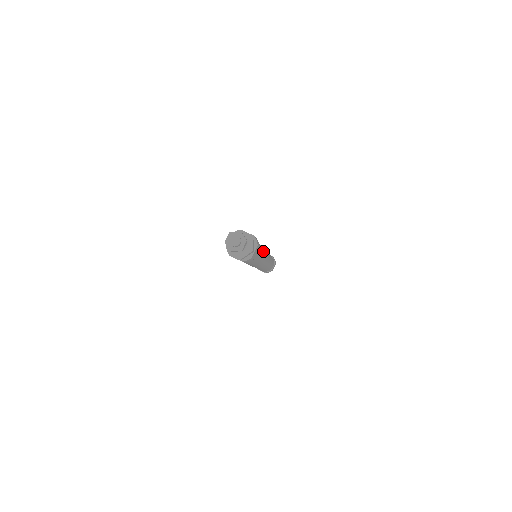
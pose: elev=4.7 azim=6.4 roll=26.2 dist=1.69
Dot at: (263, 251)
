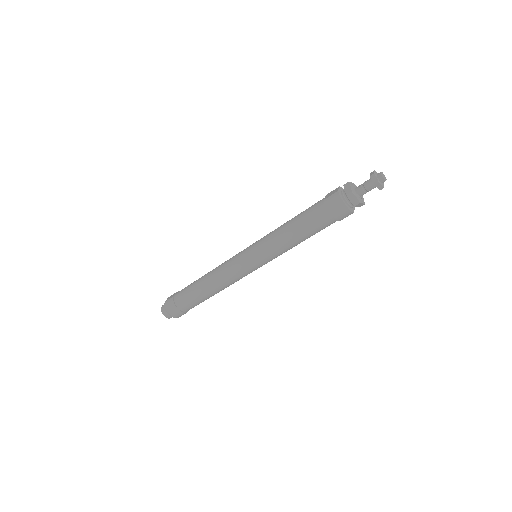
Dot at: occluded
